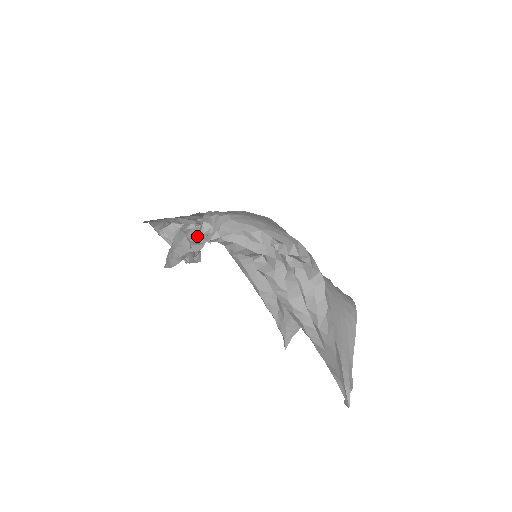
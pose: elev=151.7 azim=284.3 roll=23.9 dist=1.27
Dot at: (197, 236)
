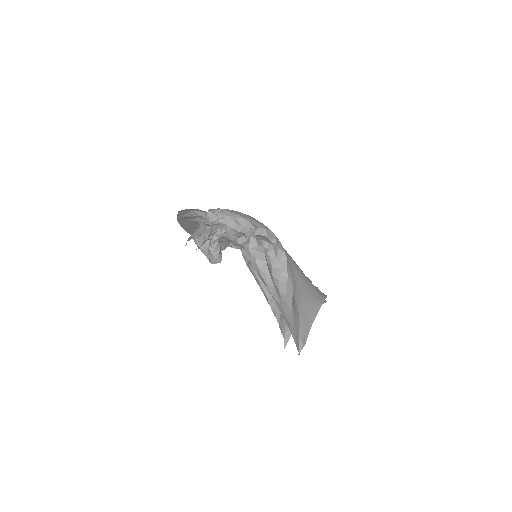
Dot at: (204, 220)
